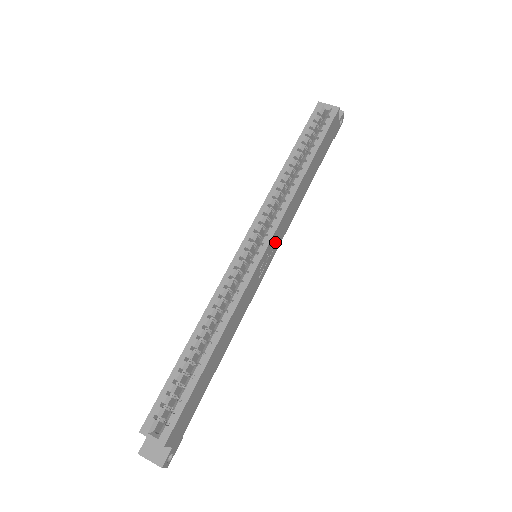
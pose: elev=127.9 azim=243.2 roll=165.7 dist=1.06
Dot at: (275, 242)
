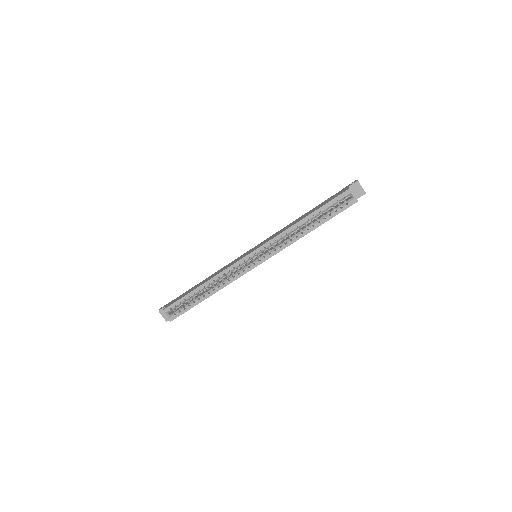
Dot at: occluded
